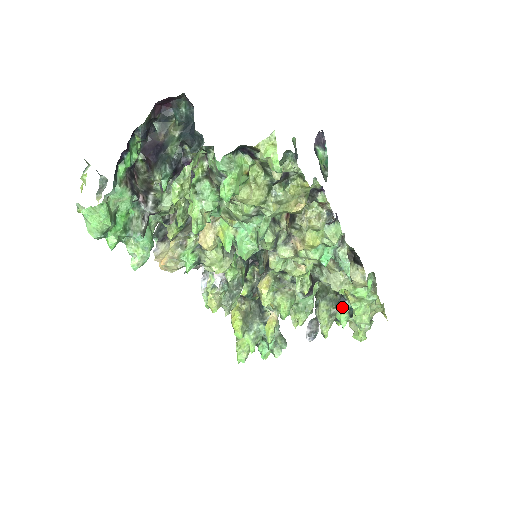
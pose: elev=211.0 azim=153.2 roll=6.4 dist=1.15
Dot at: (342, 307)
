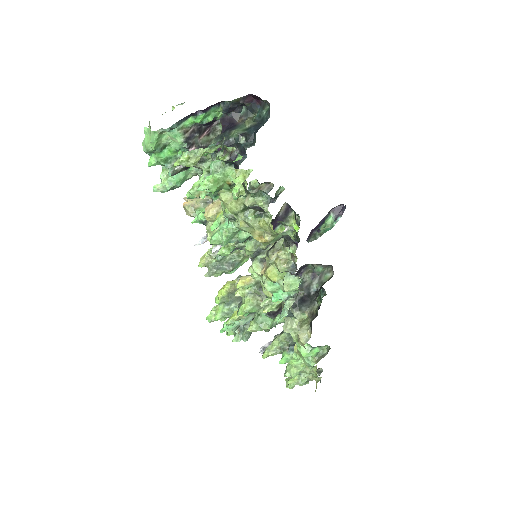
Dot at: (292, 350)
